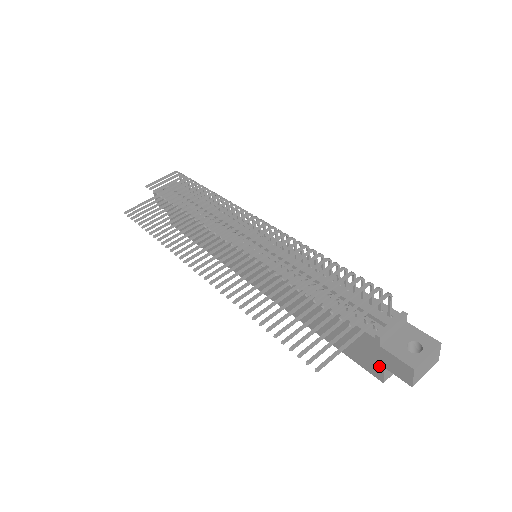
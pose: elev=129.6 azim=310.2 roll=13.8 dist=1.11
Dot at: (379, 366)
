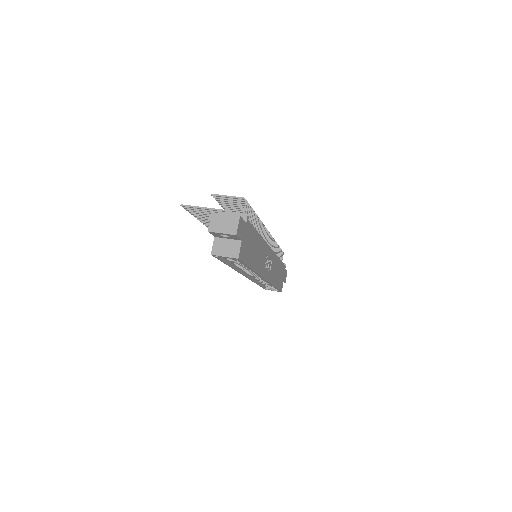
Dot at: (215, 240)
